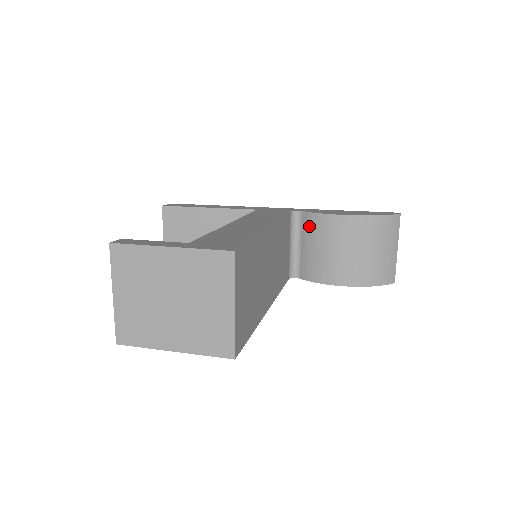
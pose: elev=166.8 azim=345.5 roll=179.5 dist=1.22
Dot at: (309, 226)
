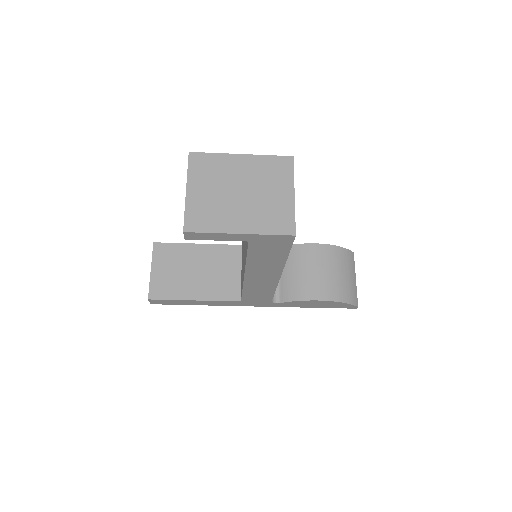
Dot at: occluded
